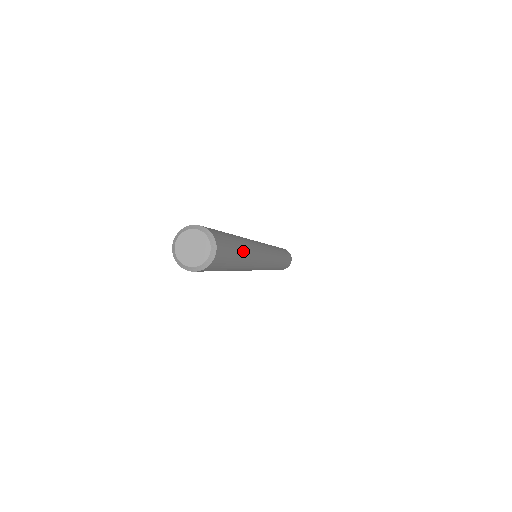
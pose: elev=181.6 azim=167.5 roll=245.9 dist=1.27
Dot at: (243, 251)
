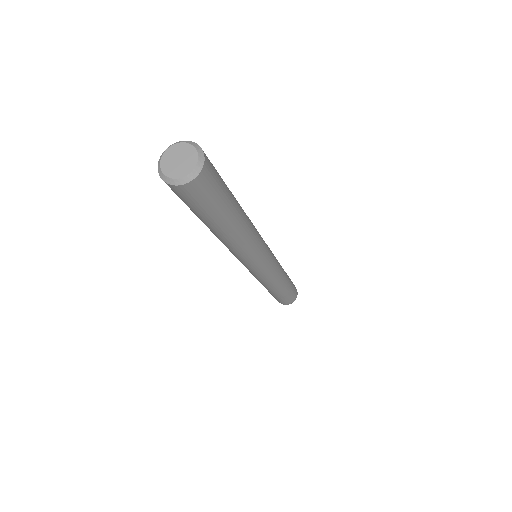
Dot at: (237, 209)
